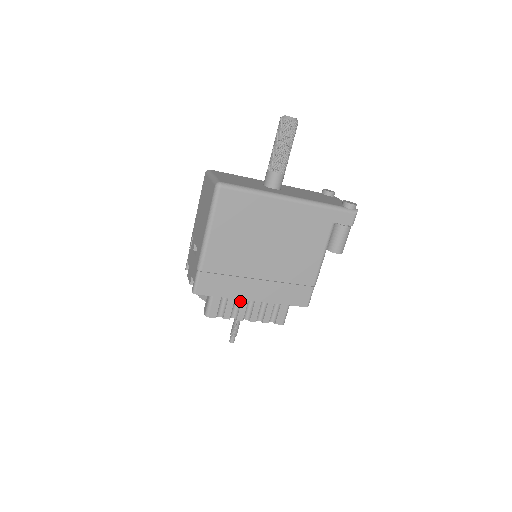
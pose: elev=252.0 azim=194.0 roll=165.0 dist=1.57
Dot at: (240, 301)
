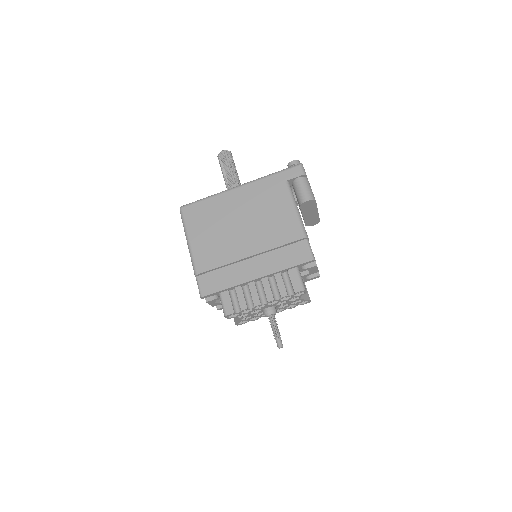
Dot at: (249, 288)
